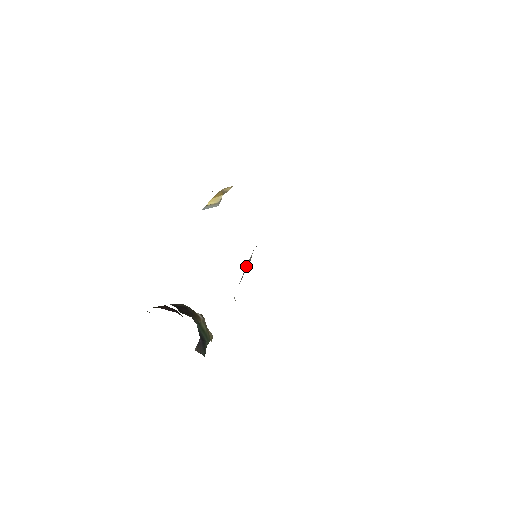
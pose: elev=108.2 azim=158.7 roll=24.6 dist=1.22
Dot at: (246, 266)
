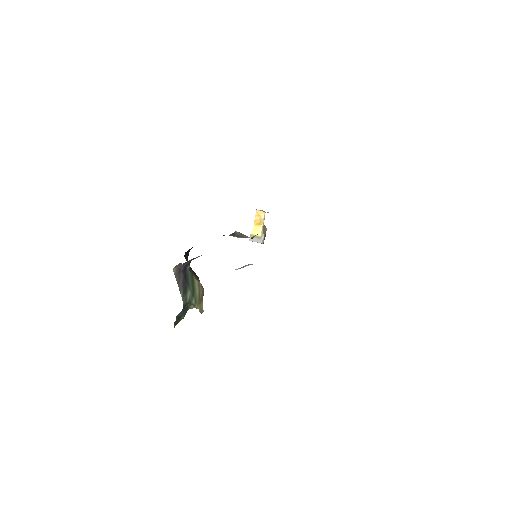
Dot at: occluded
